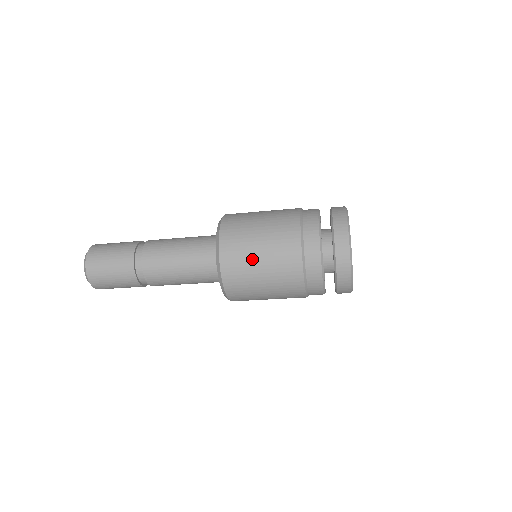
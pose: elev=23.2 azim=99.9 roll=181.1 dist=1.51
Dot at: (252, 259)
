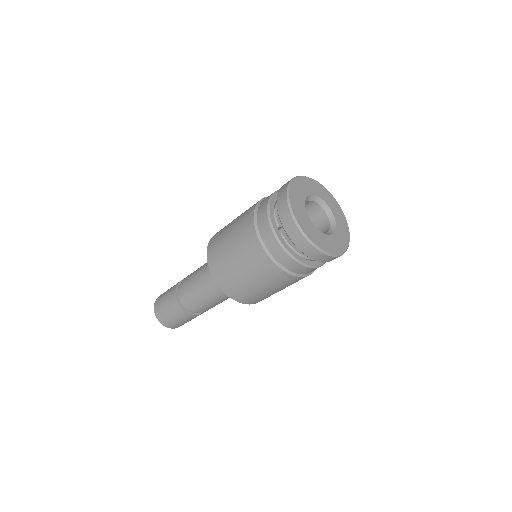
Dot at: (239, 277)
